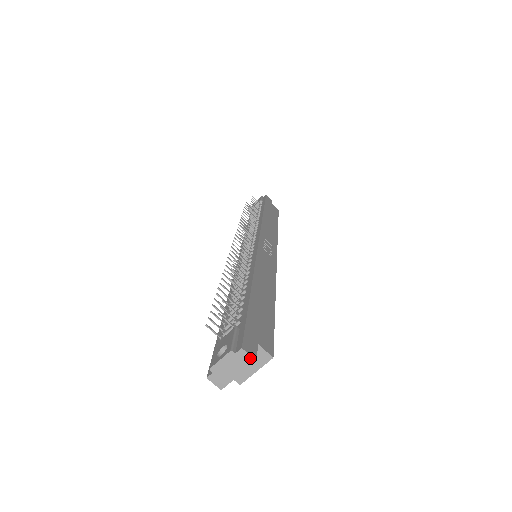
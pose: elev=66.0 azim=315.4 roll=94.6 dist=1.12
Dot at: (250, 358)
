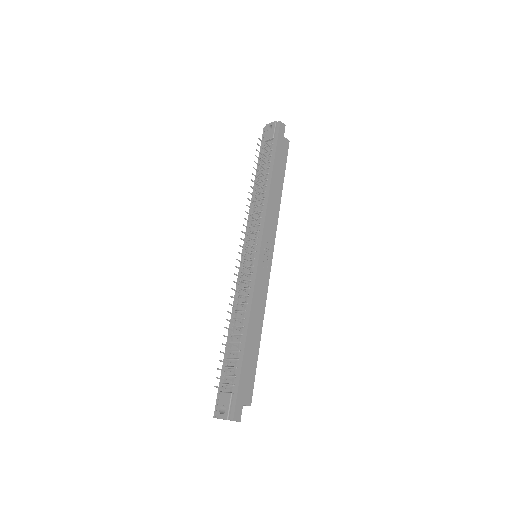
Dot at: (237, 421)
